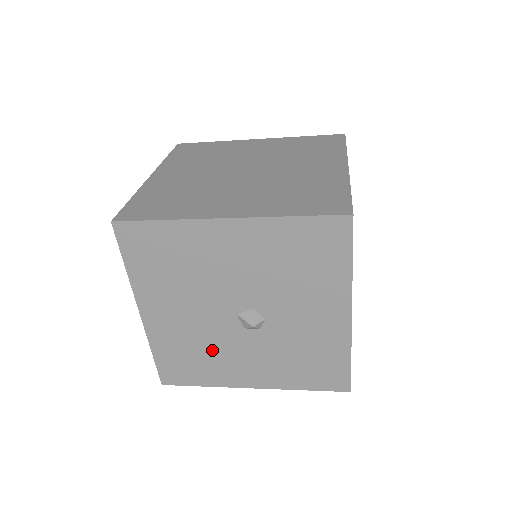
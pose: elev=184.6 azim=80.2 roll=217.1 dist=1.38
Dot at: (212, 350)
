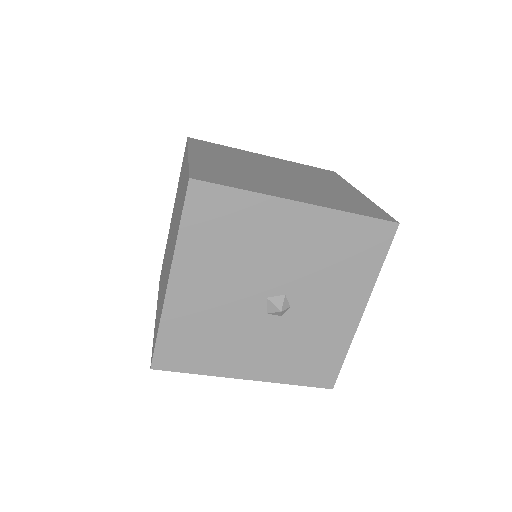
Dot at: (225, 333)
